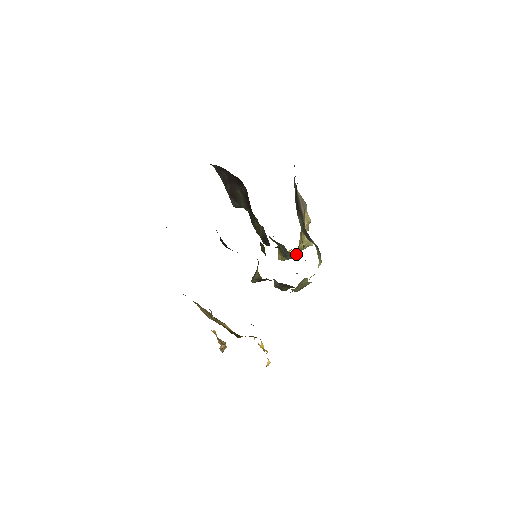
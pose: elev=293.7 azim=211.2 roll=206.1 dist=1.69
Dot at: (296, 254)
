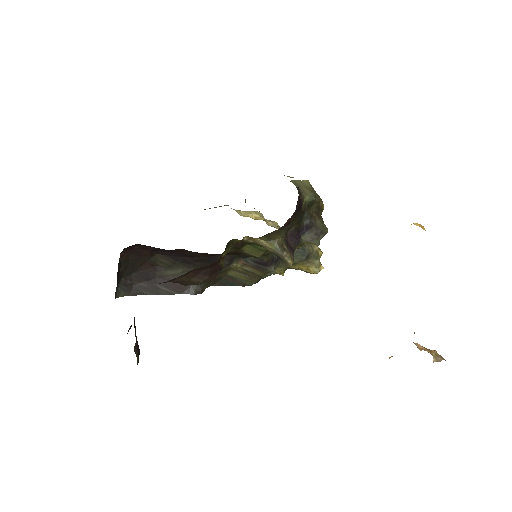
Dot at: occluded
